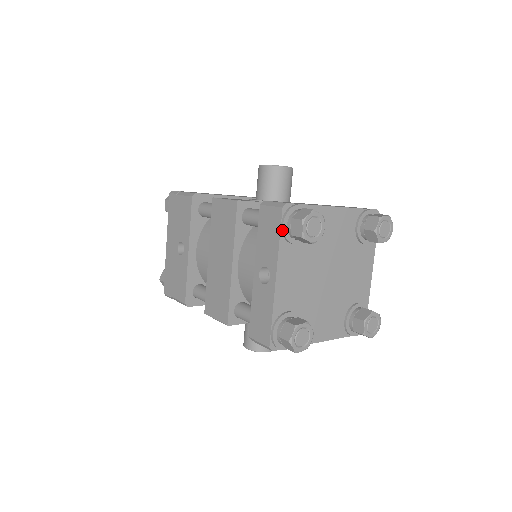
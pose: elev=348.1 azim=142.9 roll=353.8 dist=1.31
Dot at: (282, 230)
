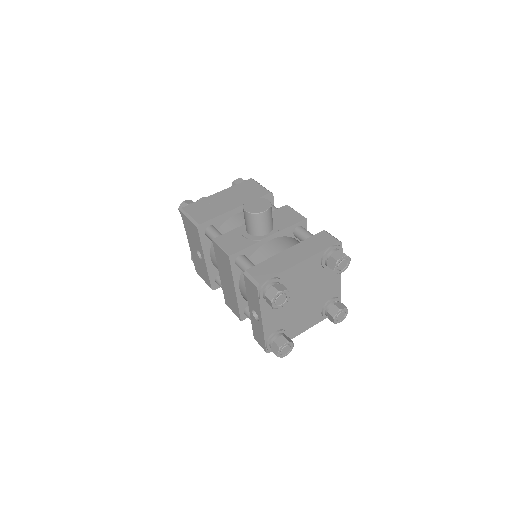
Dot at: (260, 299)
